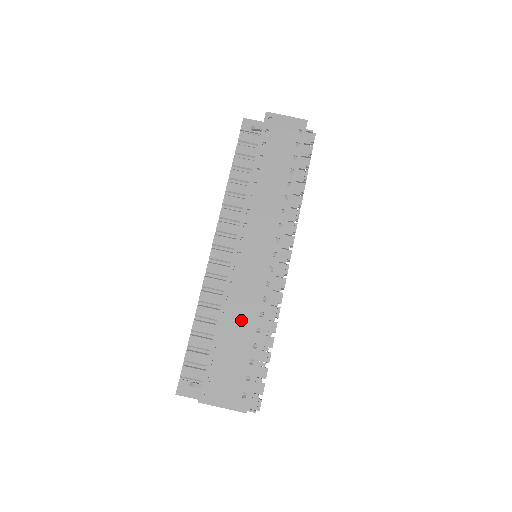
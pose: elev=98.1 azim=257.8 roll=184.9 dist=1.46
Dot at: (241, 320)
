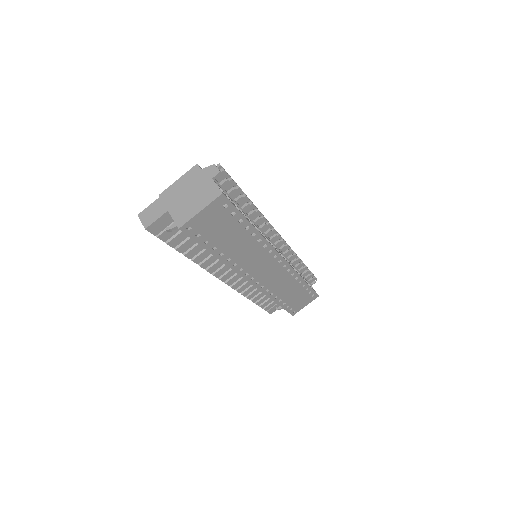
Dot at: (287, 290)
